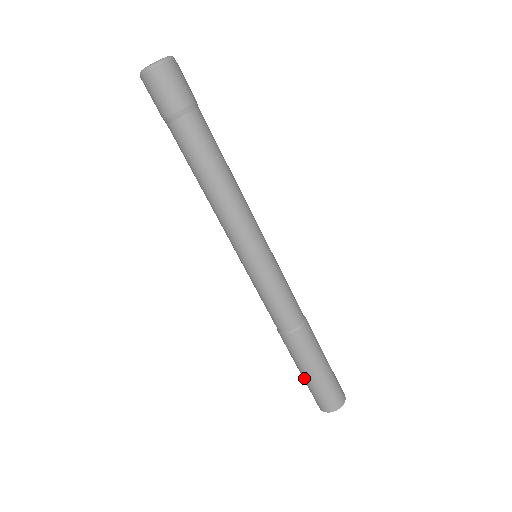
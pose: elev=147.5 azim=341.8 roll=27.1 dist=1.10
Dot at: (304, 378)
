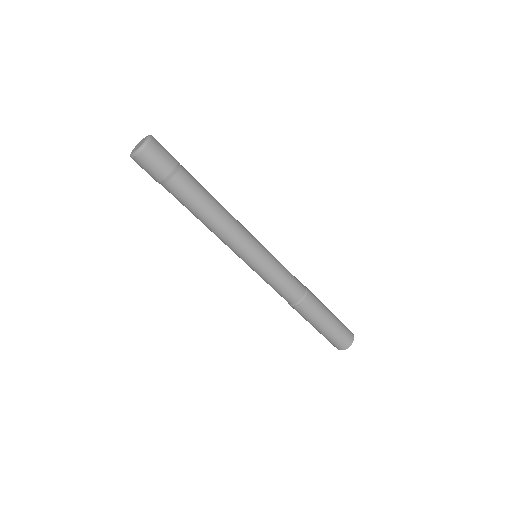
Dot at: (329, 328)
